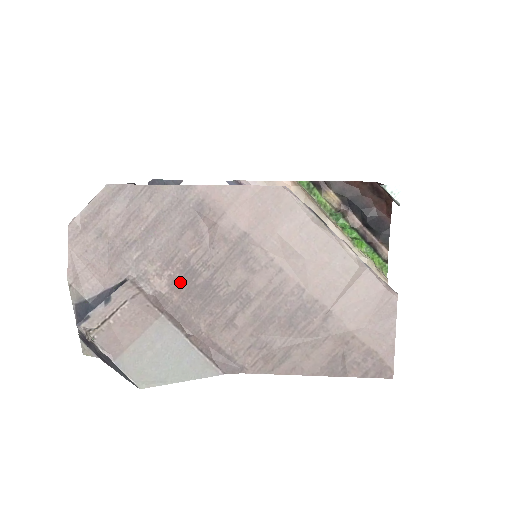
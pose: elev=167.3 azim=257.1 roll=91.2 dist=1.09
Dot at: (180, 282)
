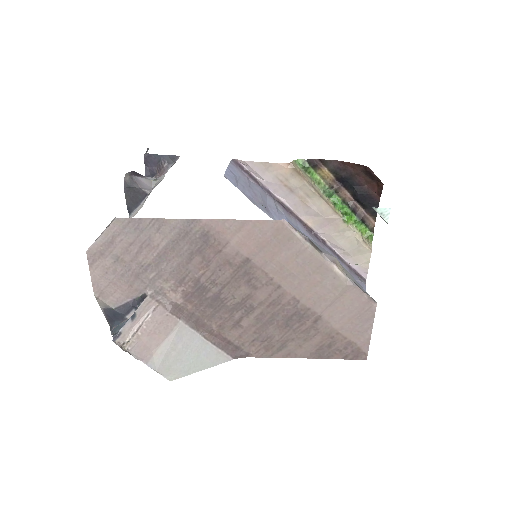
Dot at: (192, 295)
